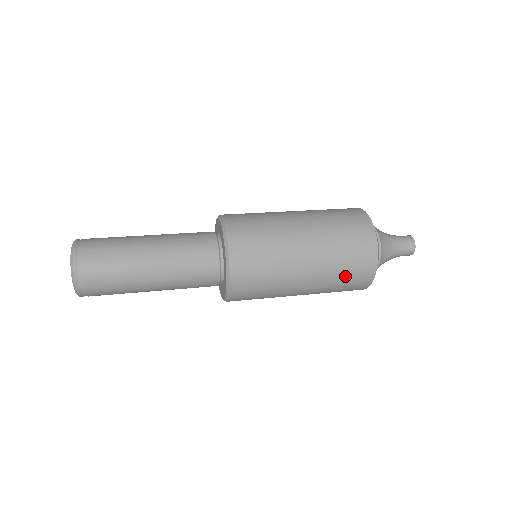
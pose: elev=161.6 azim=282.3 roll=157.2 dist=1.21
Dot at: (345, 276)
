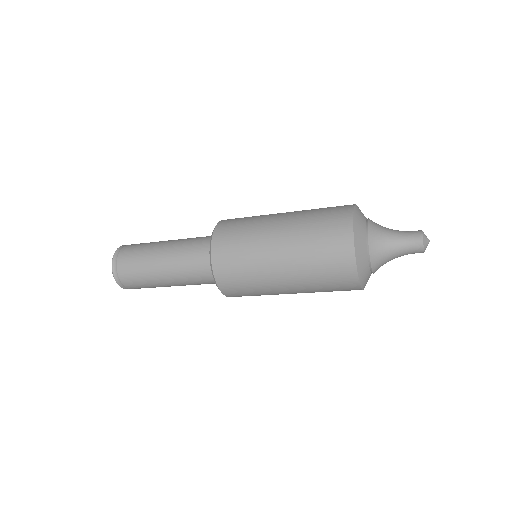
Dot at: (323, 273)
